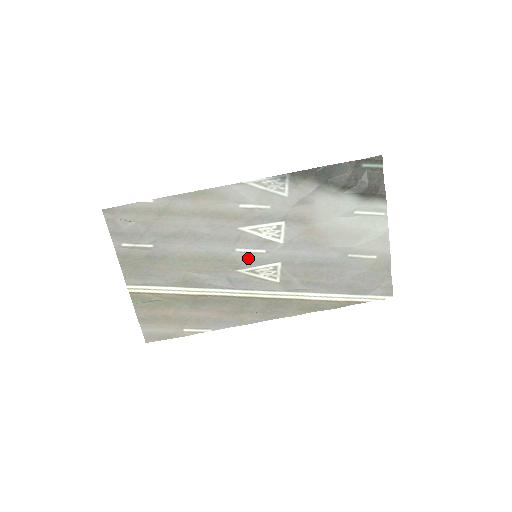
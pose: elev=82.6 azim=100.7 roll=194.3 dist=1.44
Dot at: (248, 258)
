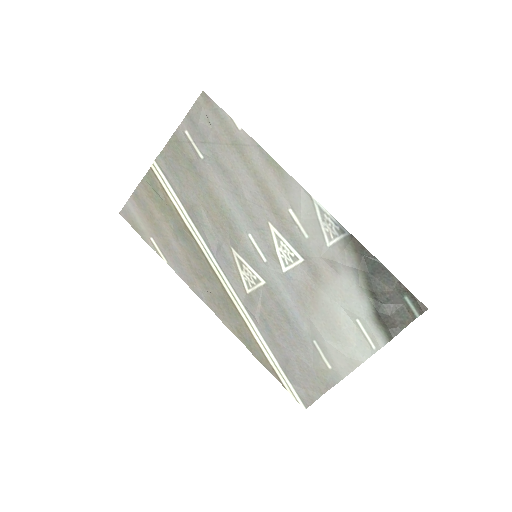
Dot at: (249, 250)
